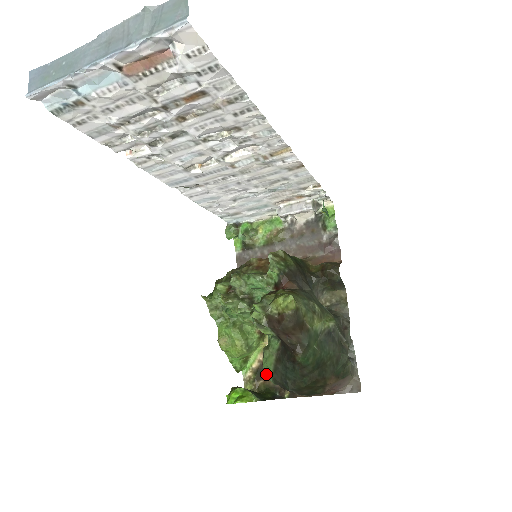
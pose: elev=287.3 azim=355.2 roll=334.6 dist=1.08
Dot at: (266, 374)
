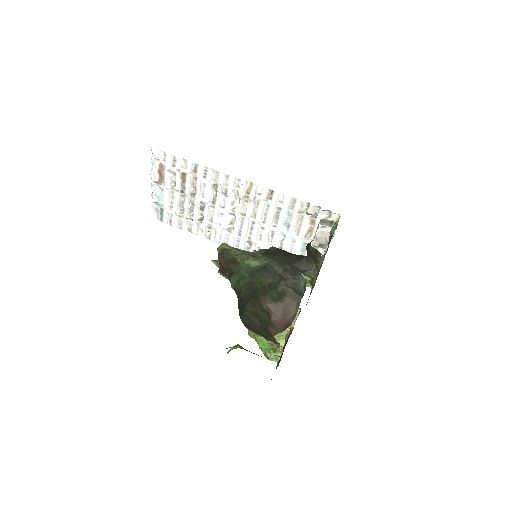
Dot at: occluded
